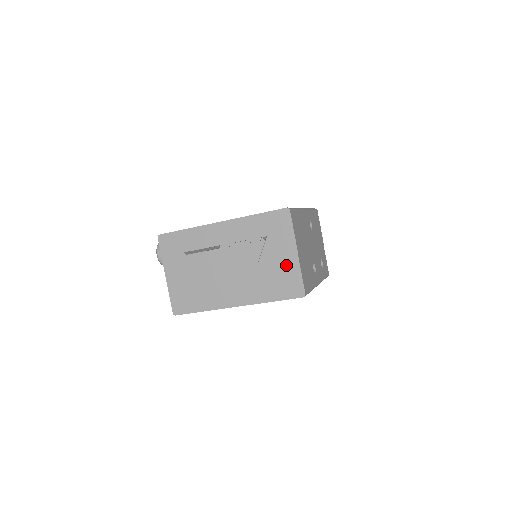
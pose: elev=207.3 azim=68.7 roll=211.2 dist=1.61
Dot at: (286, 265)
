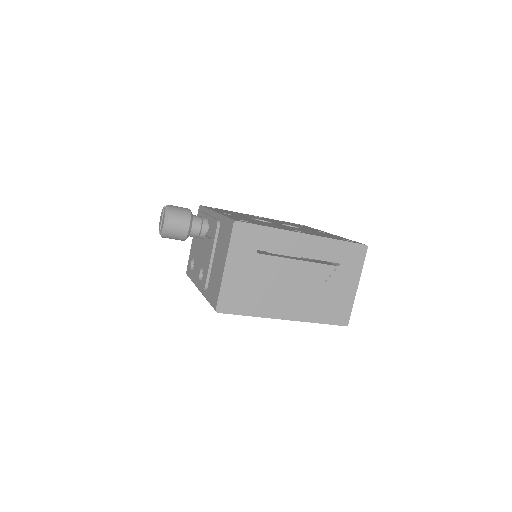
Dot at: (345, 294)
